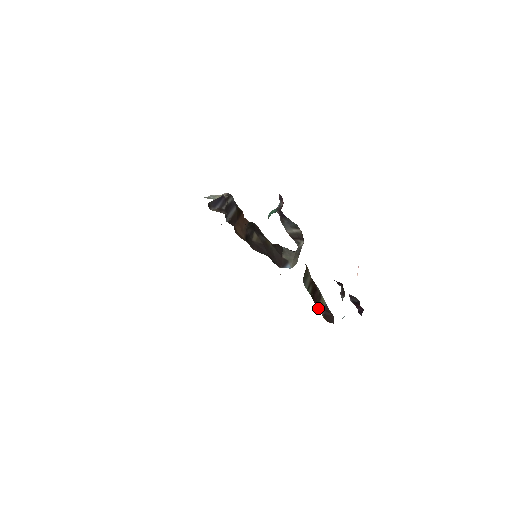
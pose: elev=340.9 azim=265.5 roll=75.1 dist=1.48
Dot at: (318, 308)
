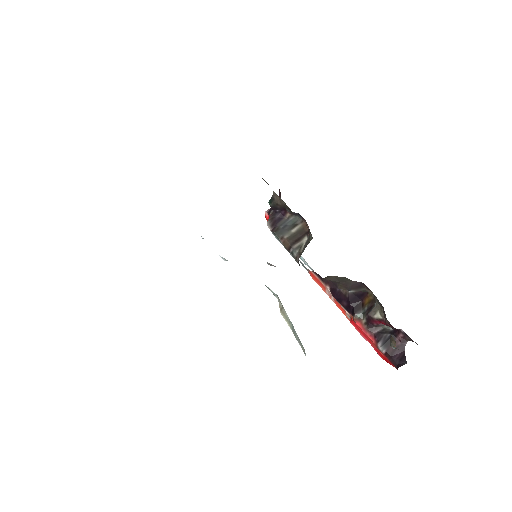
Dot at: occluded
